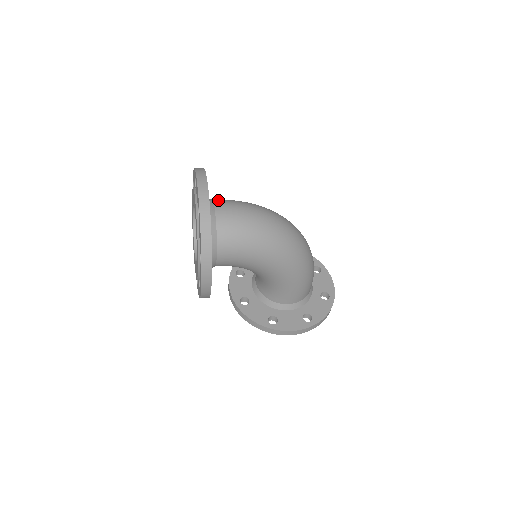
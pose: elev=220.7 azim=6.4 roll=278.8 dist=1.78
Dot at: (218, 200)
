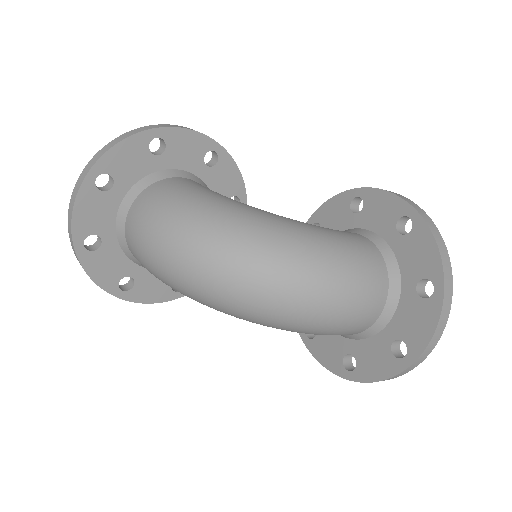
Dot at: (141, 197)
